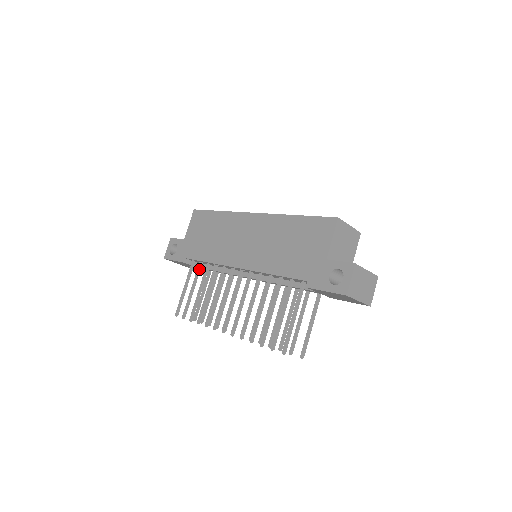
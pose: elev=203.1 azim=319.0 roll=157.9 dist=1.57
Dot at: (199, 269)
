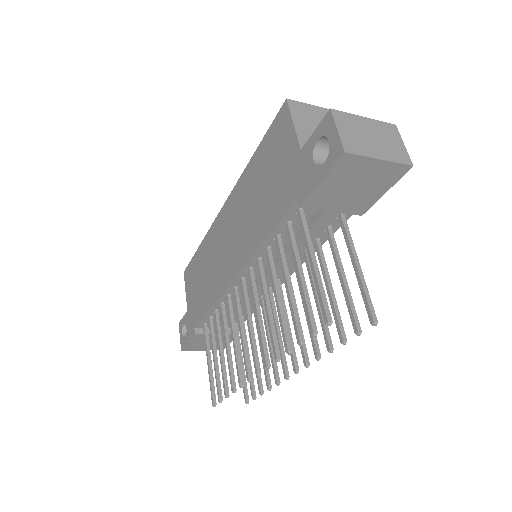
Dot at: (211, 327)
